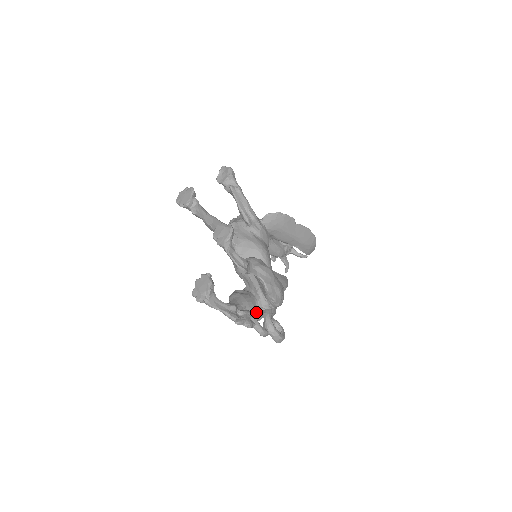
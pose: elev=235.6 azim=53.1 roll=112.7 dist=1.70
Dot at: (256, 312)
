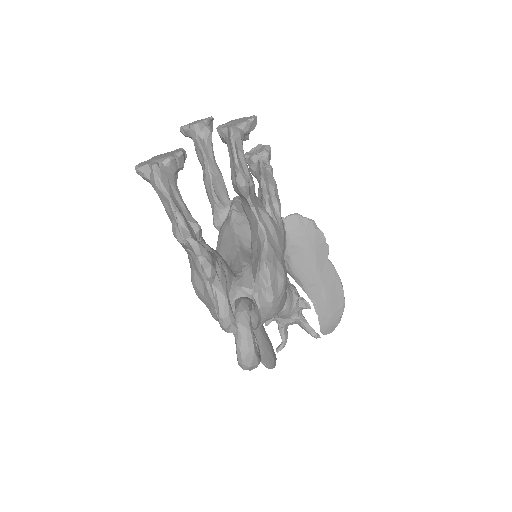
Dot at: occluded
